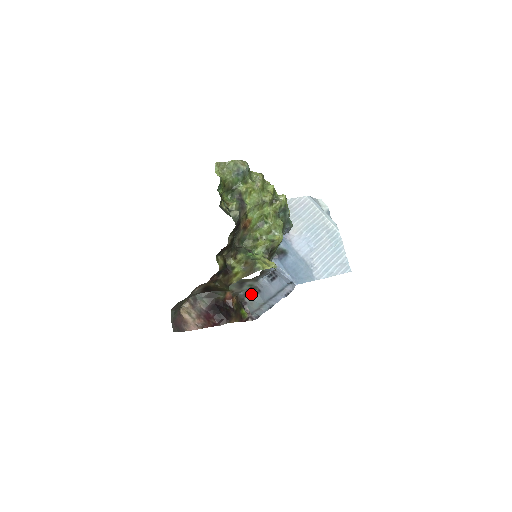
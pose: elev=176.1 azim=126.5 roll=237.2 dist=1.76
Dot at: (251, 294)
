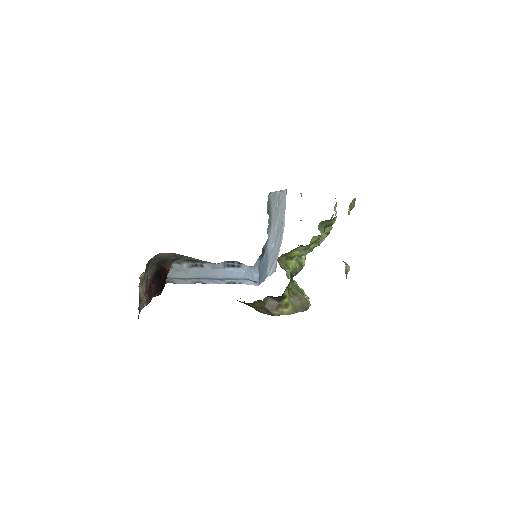
Dot at: (187, 263)
